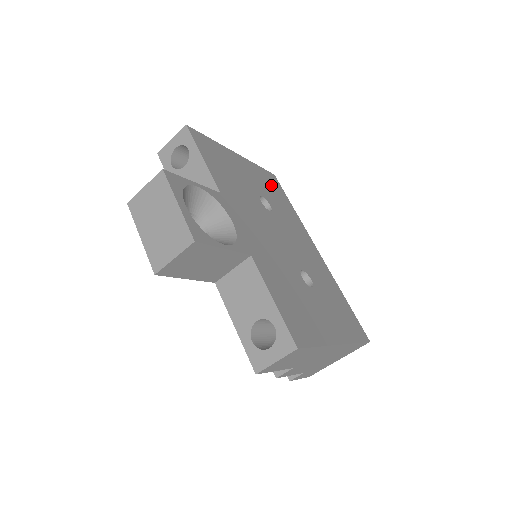
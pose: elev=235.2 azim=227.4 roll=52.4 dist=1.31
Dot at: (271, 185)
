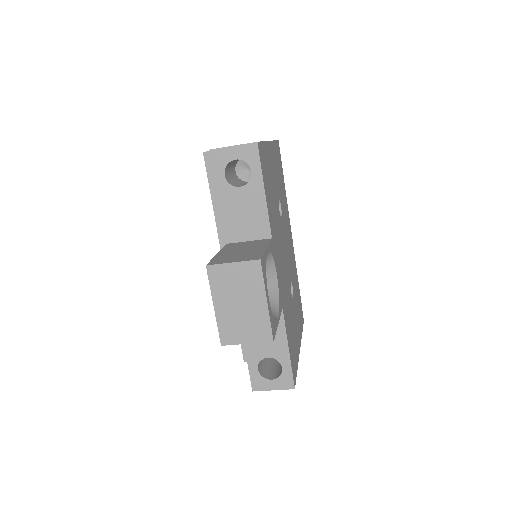
Dot at: (279, 166)
